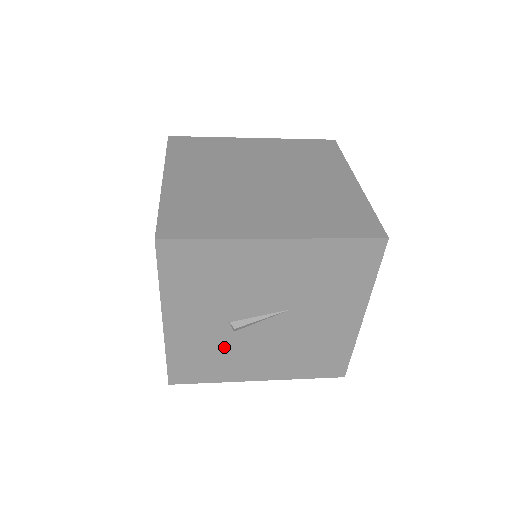
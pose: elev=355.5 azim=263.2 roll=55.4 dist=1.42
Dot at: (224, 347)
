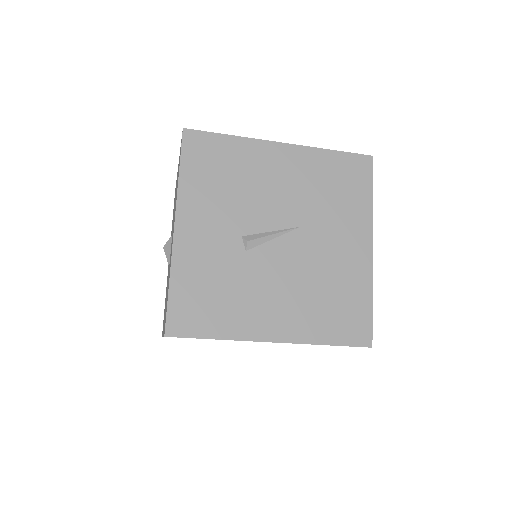
Dot at: (235, 275)
